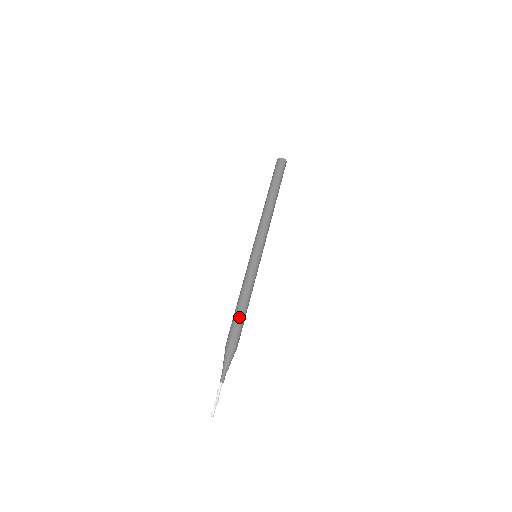
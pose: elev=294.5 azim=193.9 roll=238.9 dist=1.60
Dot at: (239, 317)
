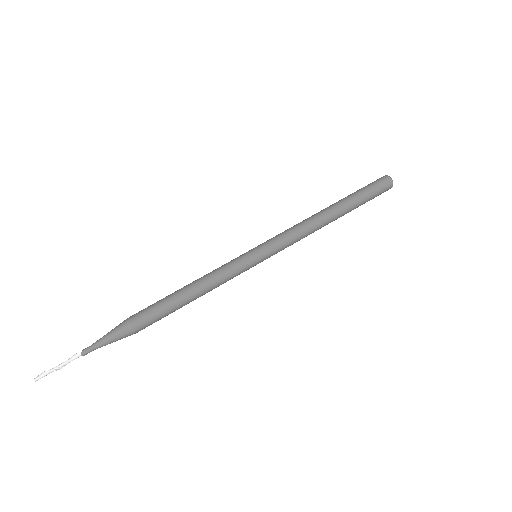
Dot at: (166, 299)
